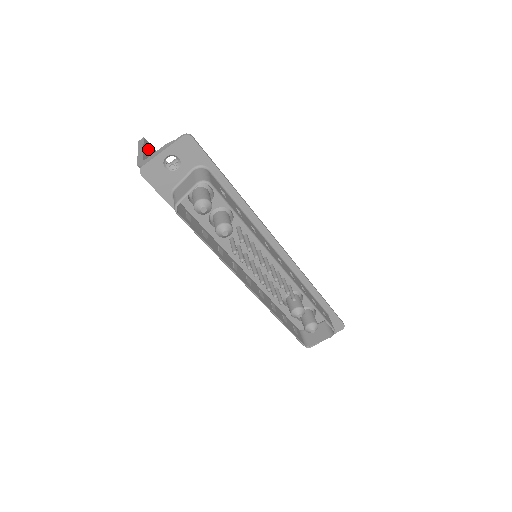
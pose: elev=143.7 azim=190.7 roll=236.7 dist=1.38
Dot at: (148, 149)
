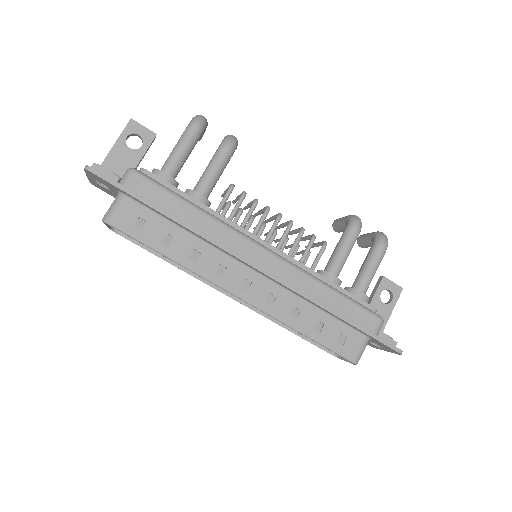
Dot at: (134, 134)
